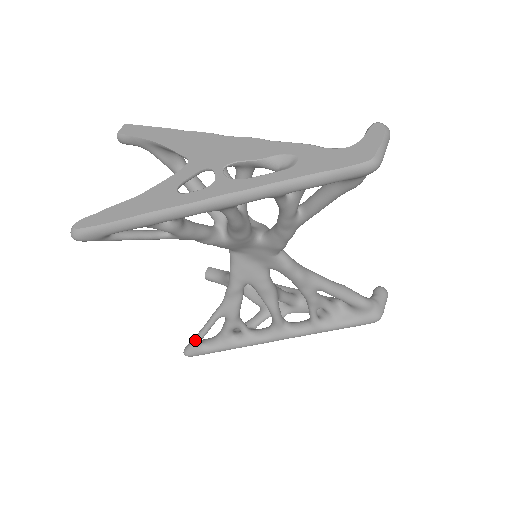
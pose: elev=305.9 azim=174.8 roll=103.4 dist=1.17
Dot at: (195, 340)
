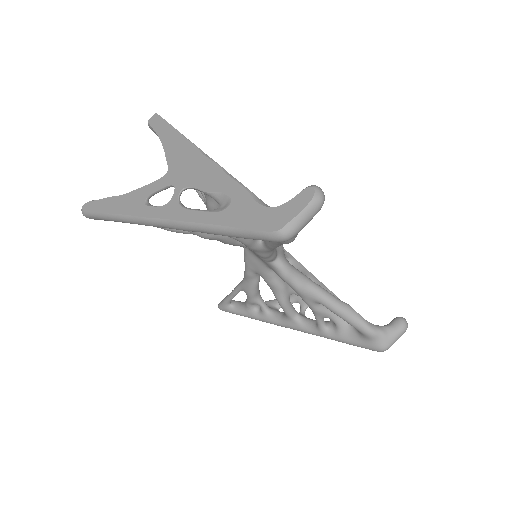
Dot at: (224, 300)
